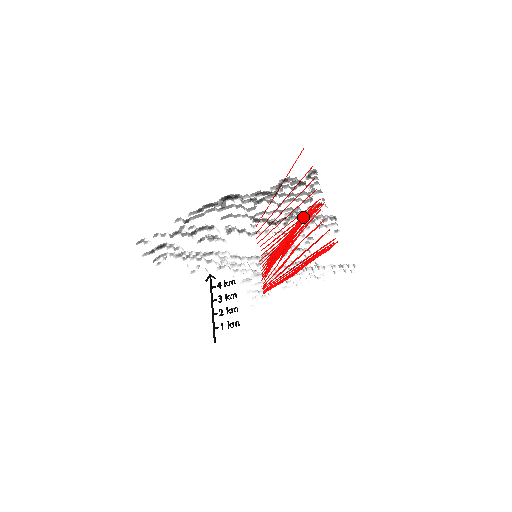
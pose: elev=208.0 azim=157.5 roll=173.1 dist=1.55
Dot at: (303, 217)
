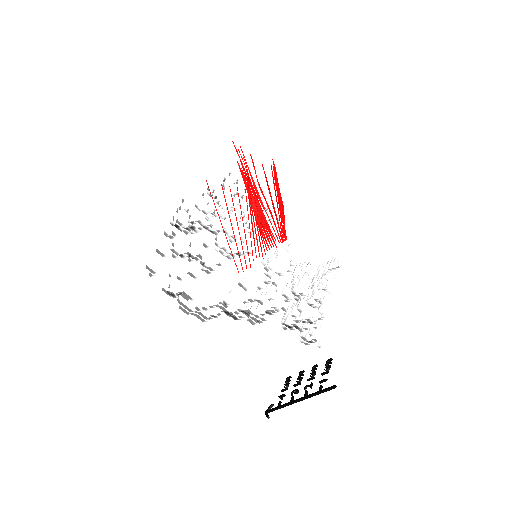
Dot at: (243, 177)
